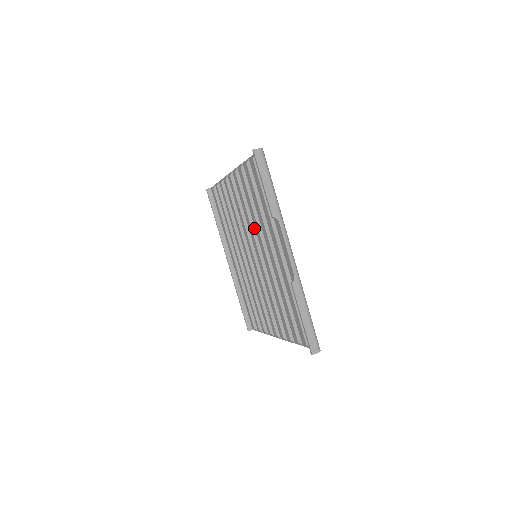
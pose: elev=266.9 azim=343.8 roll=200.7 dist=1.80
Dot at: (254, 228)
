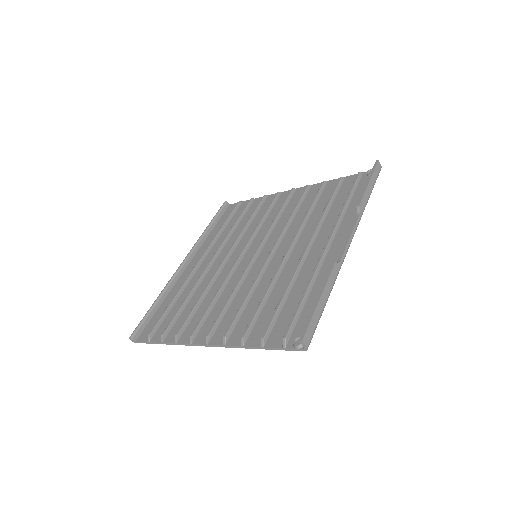
Dot at: (287, 229)
